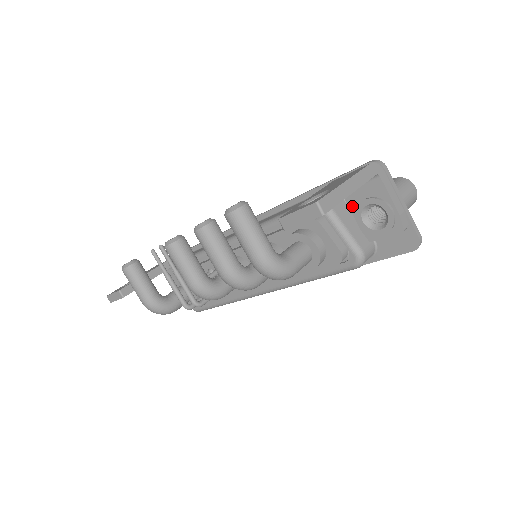
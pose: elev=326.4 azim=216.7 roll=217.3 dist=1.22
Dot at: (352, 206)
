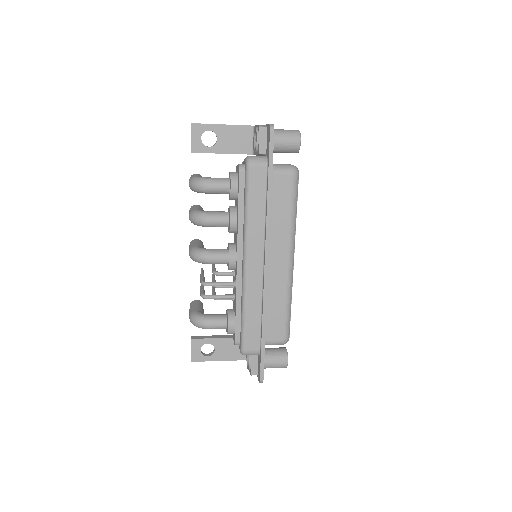
Dot at: occluded
